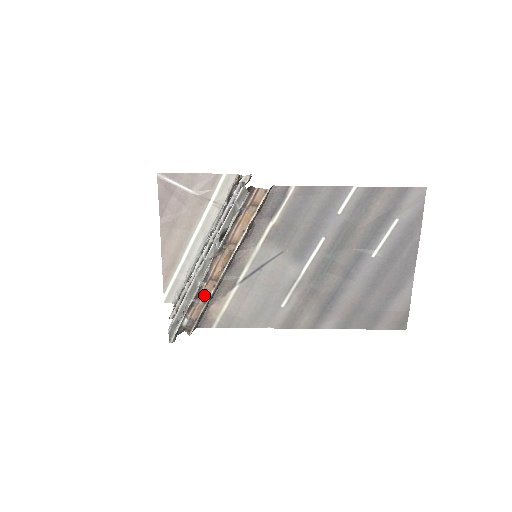
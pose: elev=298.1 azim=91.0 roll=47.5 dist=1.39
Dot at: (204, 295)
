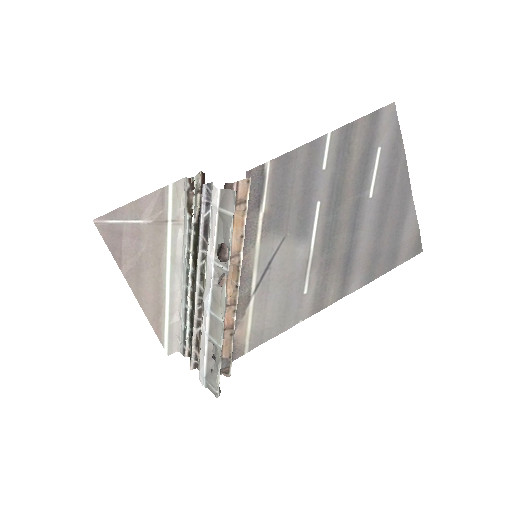
Dot at: (226, 327)
